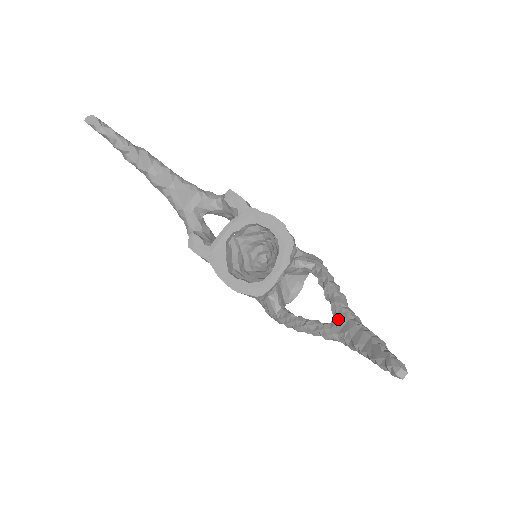
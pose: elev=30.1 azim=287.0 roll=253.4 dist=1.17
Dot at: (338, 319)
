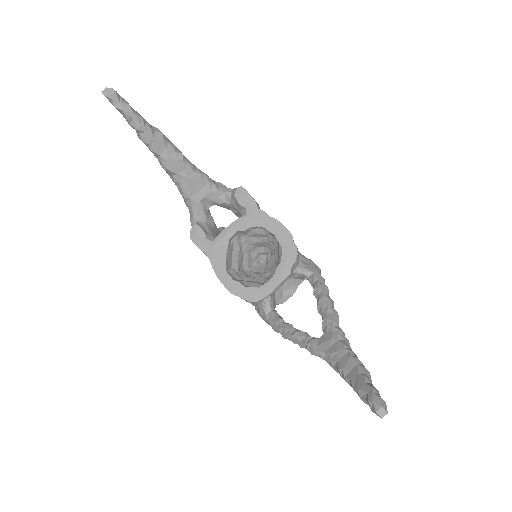
Dot at: (327, 337)
